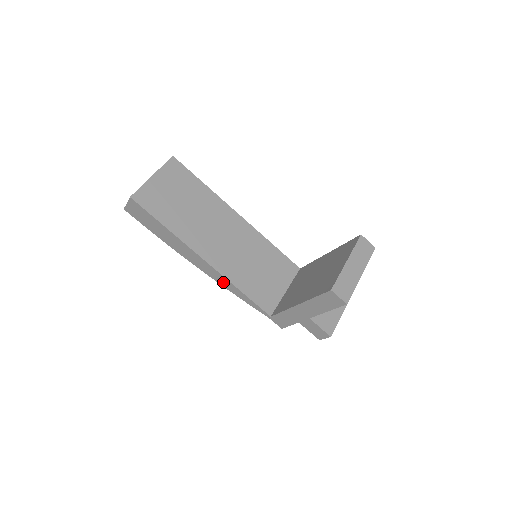
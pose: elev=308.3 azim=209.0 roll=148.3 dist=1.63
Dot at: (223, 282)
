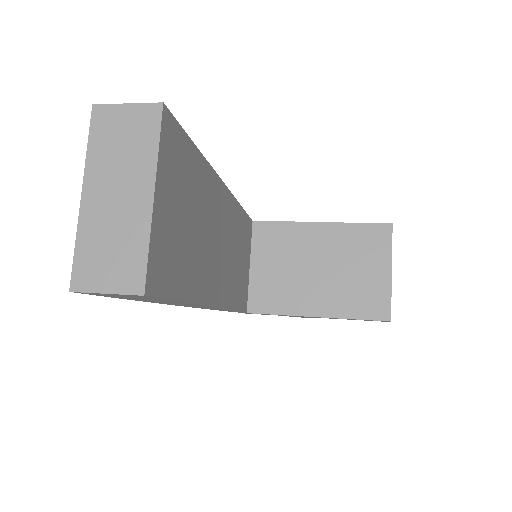
Dot at: occluded
